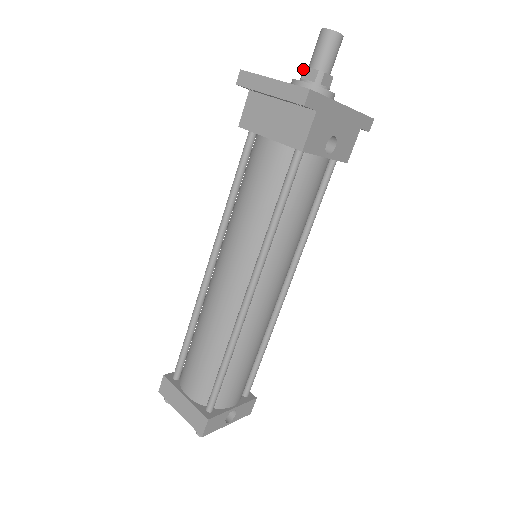
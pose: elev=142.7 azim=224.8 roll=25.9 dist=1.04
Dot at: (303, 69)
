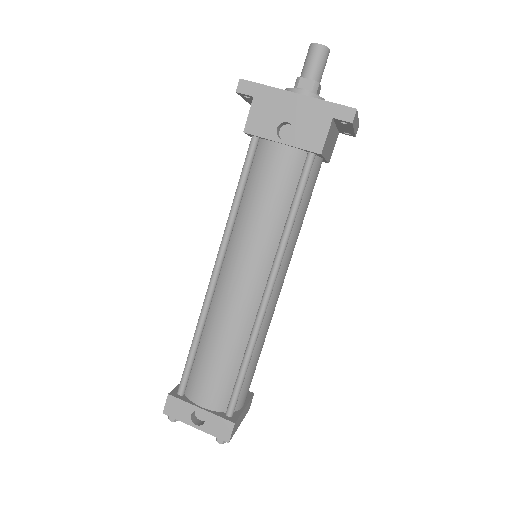
Dot at: occluded
